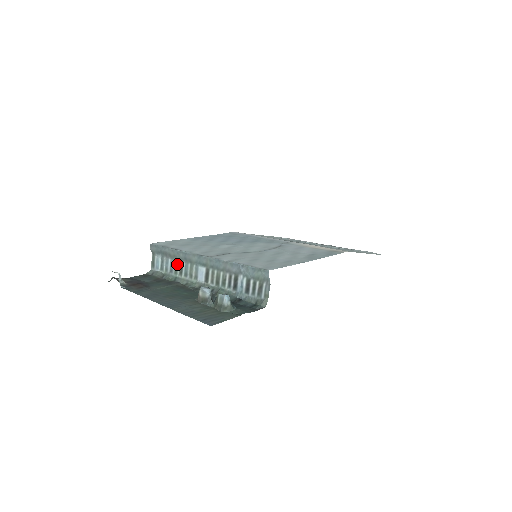
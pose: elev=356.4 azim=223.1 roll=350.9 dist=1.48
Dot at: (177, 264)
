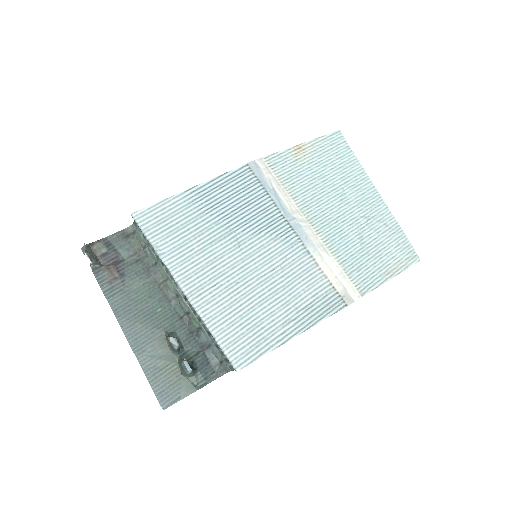
Dot at: occluded
